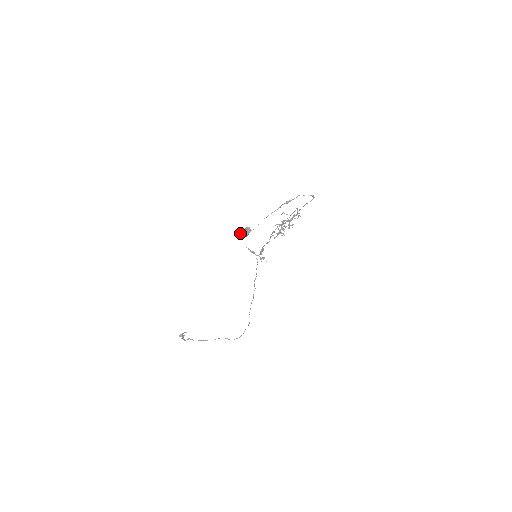
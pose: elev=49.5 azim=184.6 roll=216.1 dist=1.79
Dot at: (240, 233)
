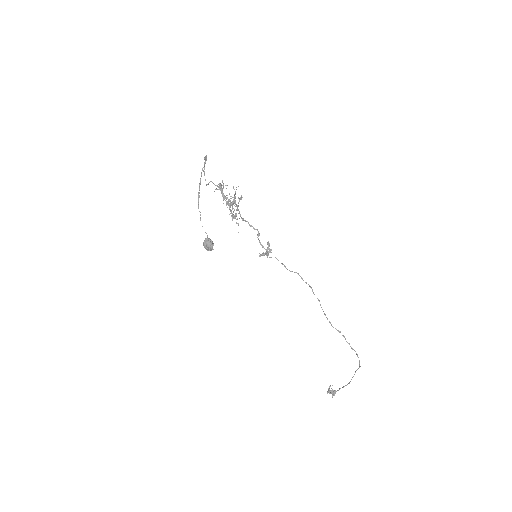
Dot at: occluded
